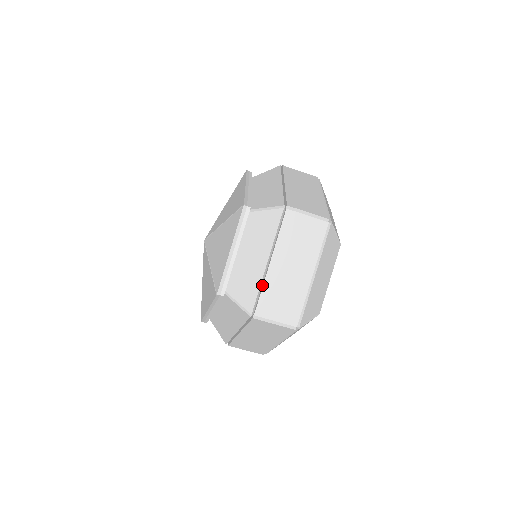
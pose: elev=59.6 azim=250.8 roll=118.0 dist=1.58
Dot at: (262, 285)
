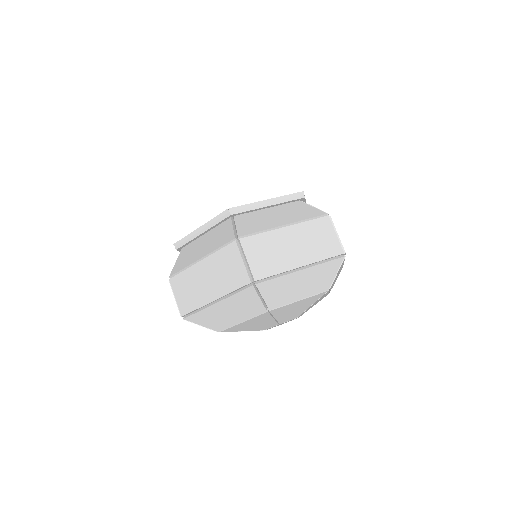
Dot at: occluded
